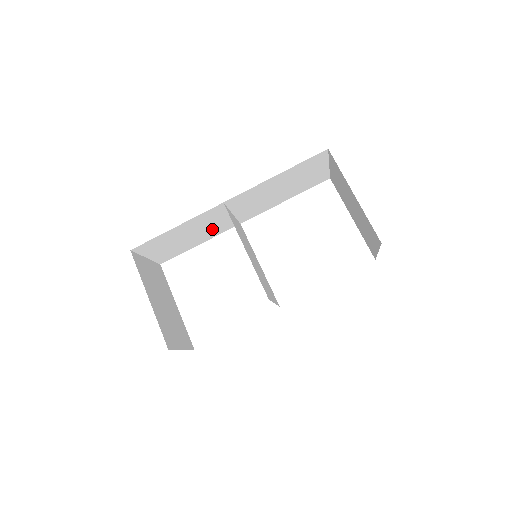
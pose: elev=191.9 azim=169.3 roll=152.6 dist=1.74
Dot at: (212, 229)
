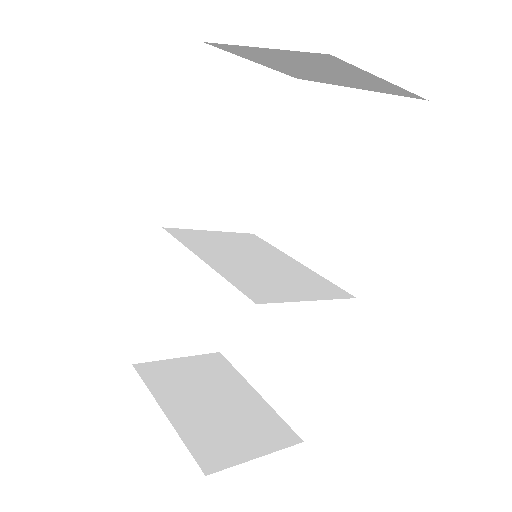
Dot at: occluded
